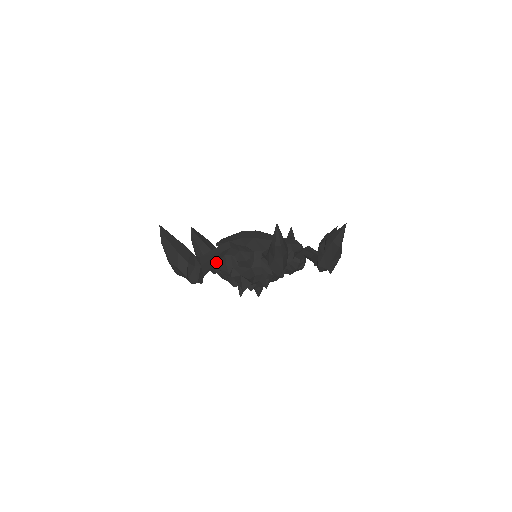
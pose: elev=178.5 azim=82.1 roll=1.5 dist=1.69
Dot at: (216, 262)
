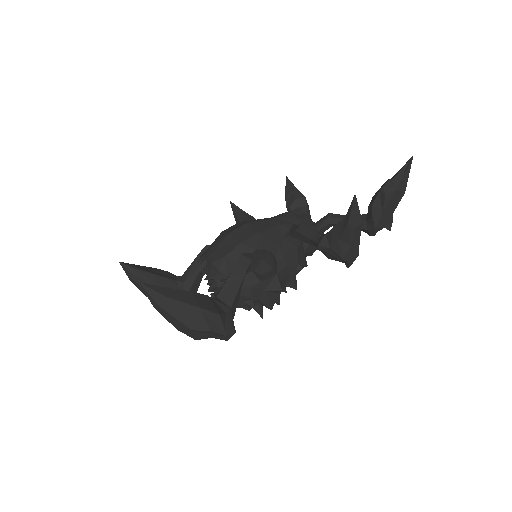
Dot at: (240, 291)
